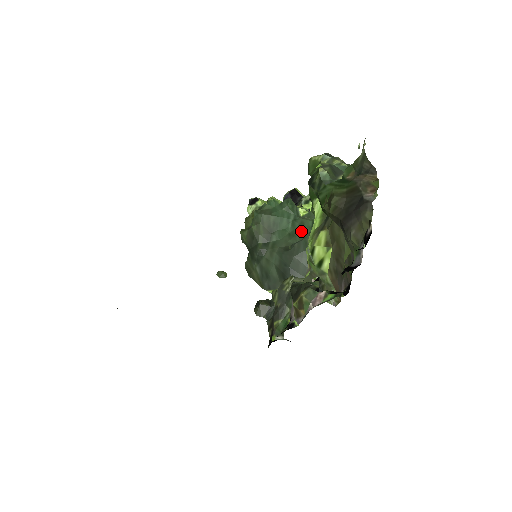
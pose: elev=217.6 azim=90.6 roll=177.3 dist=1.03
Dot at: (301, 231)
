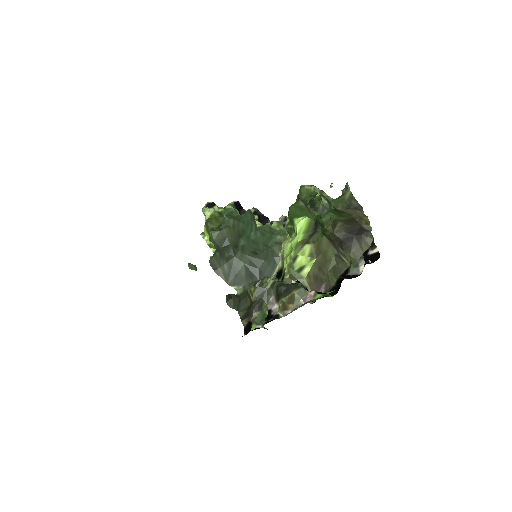
Dot at: (263, 240)
